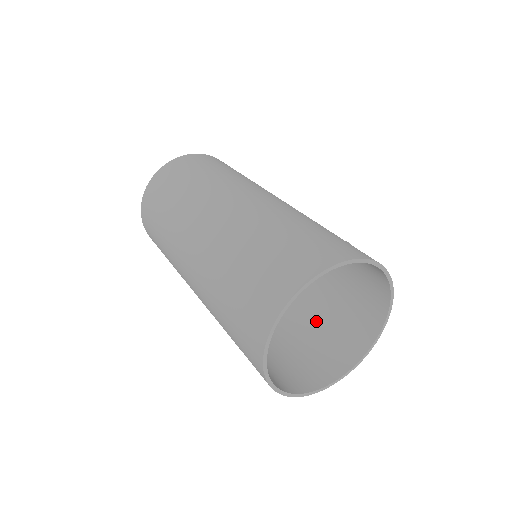
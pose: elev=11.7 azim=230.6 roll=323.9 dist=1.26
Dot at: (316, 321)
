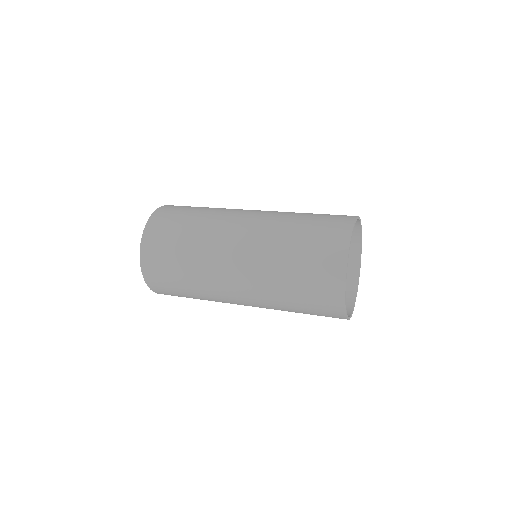
Dot at: occluded
